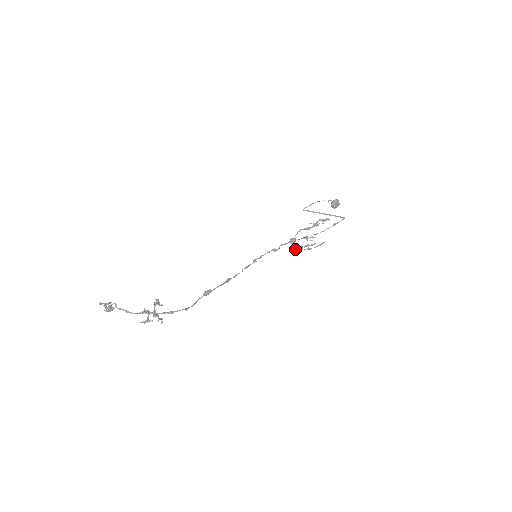
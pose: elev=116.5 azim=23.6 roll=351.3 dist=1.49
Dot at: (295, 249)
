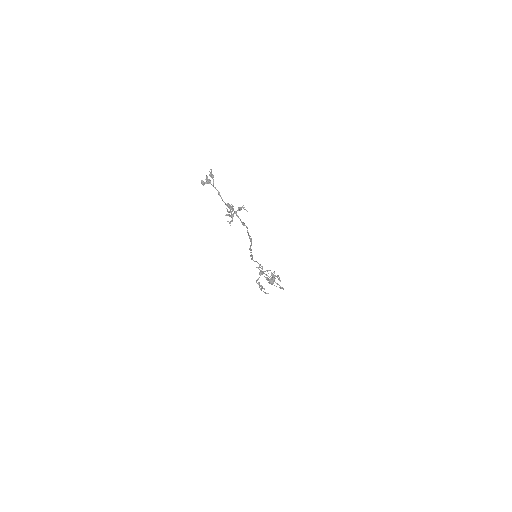
Dot at: (256, 281)
